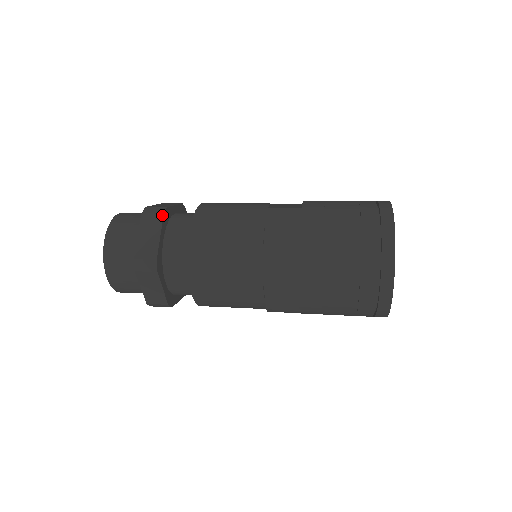
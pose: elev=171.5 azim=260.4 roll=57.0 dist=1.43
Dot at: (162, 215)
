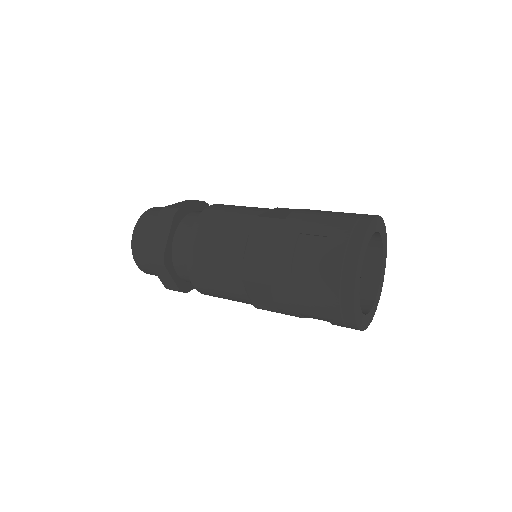
Dot at: (202, 201)
